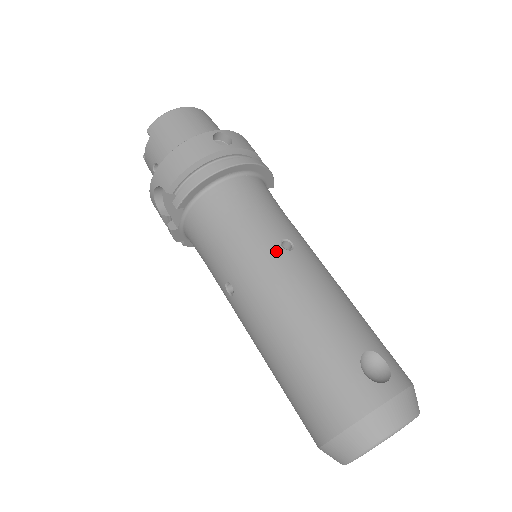
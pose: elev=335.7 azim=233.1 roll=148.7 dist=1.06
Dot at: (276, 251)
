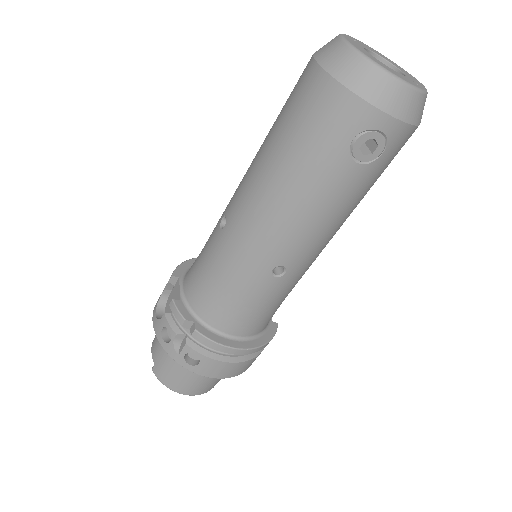
Dot at: occluded
